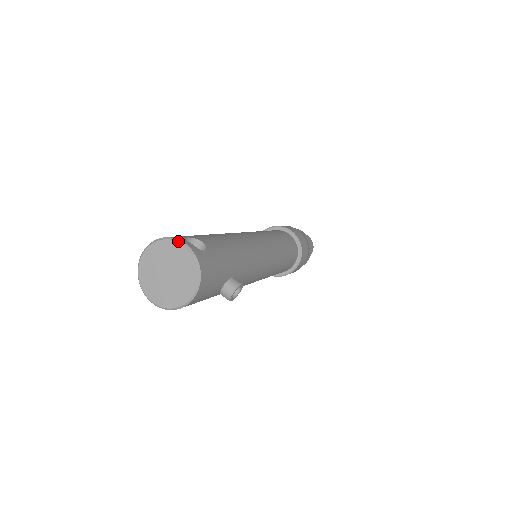
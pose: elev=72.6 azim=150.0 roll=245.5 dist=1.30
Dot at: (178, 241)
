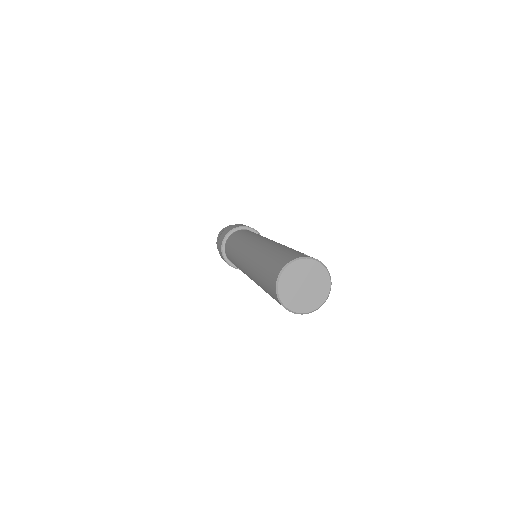
Dot at: (313, 259)
